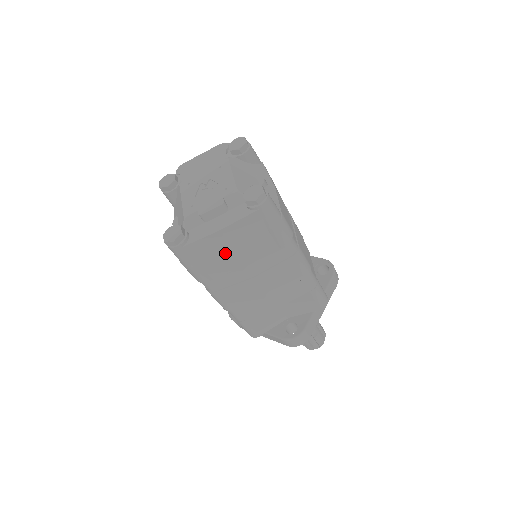
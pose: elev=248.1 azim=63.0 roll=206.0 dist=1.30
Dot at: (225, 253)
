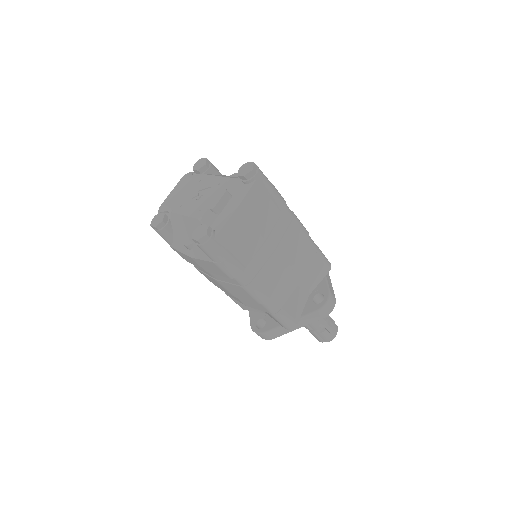
Dot at: (247, 232)
